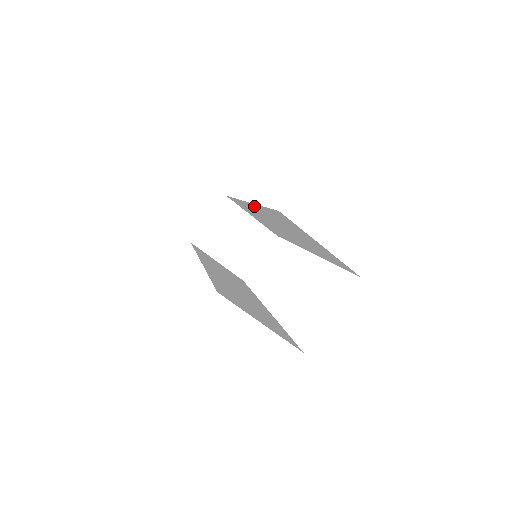
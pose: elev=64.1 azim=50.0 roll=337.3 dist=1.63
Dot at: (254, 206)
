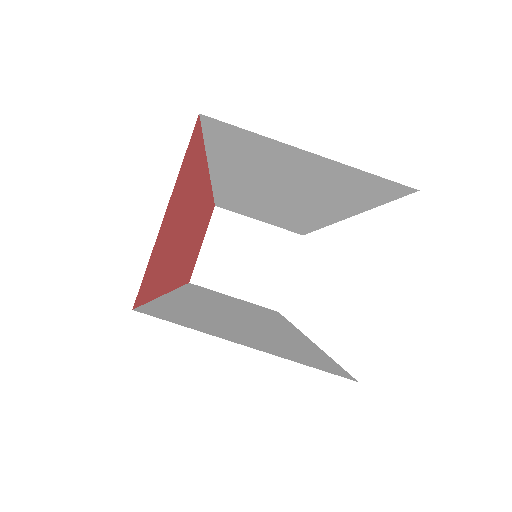
Dot at: (218, 176)
